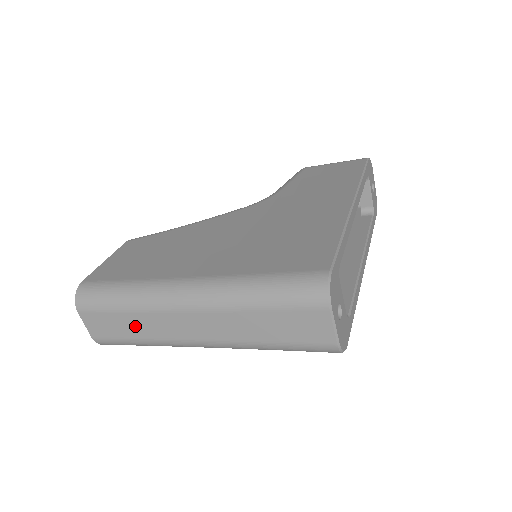
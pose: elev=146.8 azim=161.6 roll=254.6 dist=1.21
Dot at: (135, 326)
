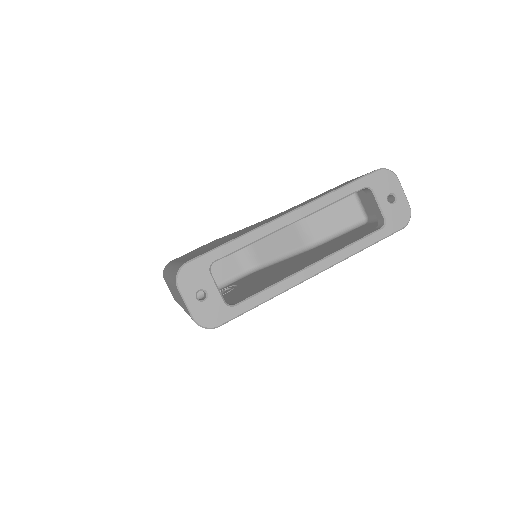
Dot at: occluded
